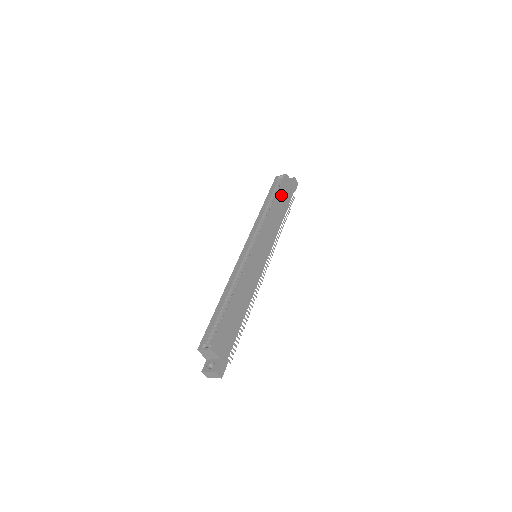
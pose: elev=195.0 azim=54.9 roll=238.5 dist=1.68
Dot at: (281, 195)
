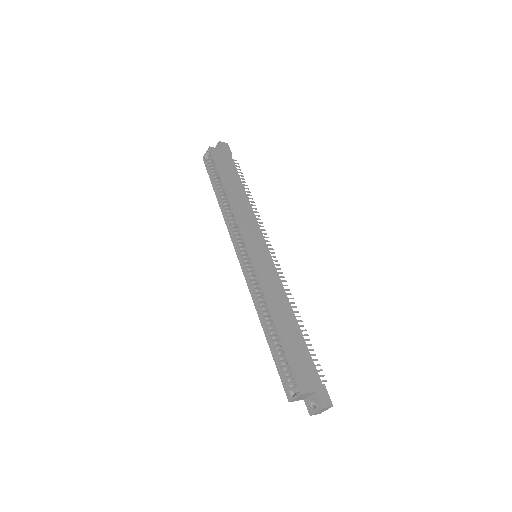
Dot at: (224, 173)
